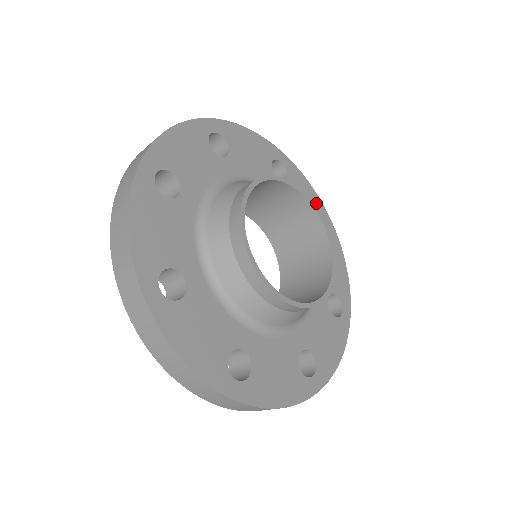
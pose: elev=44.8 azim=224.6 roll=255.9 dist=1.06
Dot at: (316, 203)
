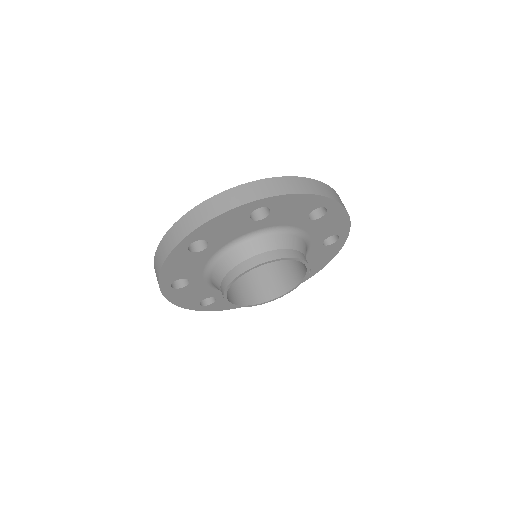
Dot at: (342, 225)
